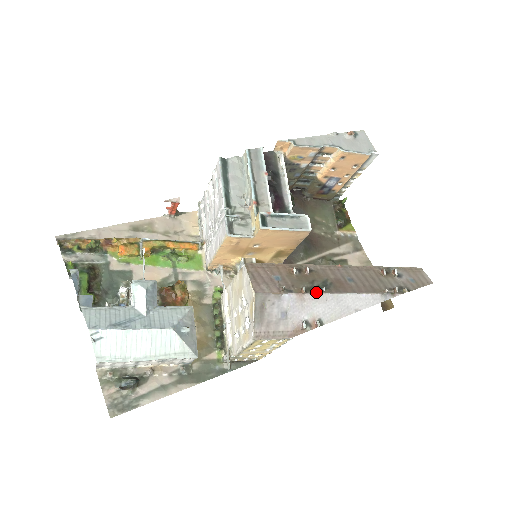
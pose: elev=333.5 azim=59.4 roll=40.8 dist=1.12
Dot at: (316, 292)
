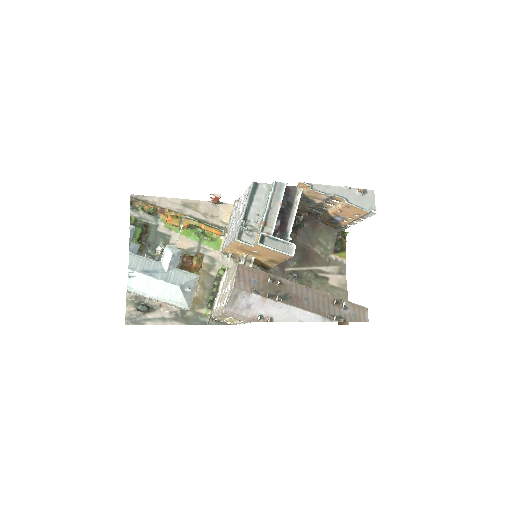
Dot at: (275, 300)
